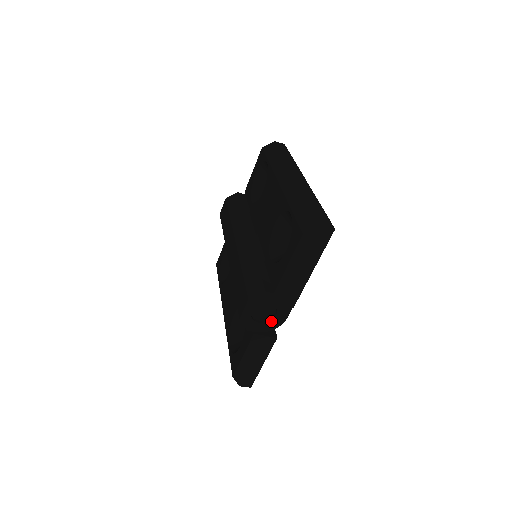
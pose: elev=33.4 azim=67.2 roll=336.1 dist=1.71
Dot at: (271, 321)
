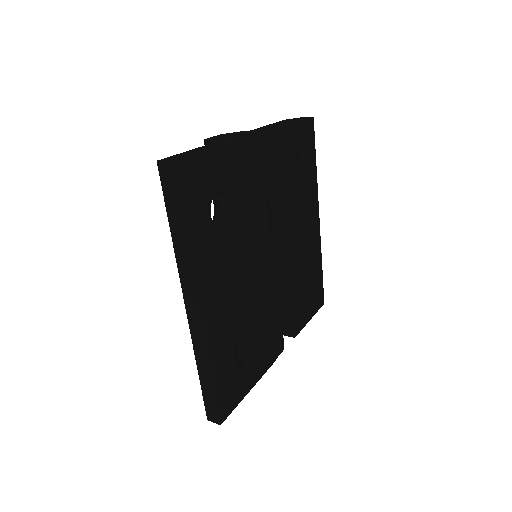
Dot at: occluded
